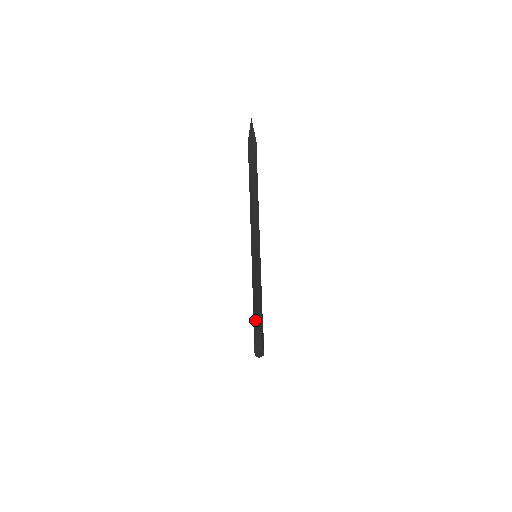
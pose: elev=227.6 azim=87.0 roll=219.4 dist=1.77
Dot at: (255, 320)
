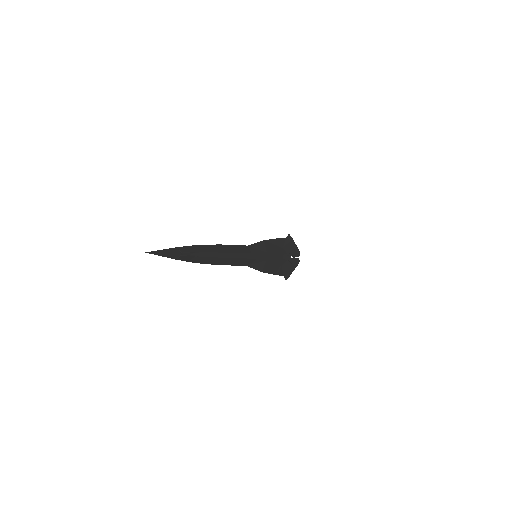
Dot at: occluded
